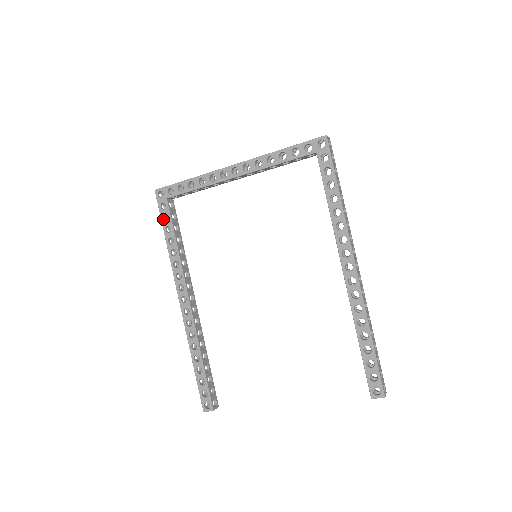
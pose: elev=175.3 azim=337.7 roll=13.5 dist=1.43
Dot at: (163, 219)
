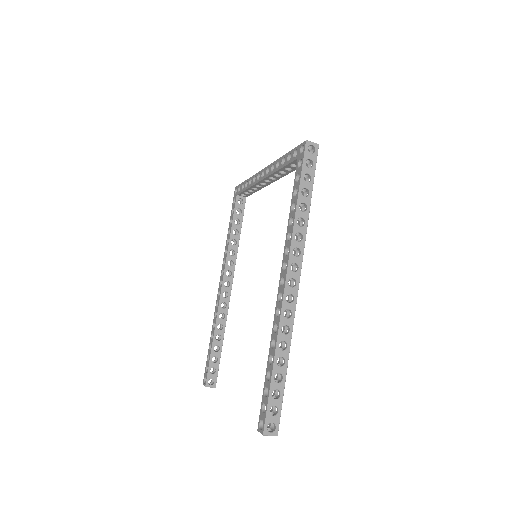
Dot at: (232, 212)
